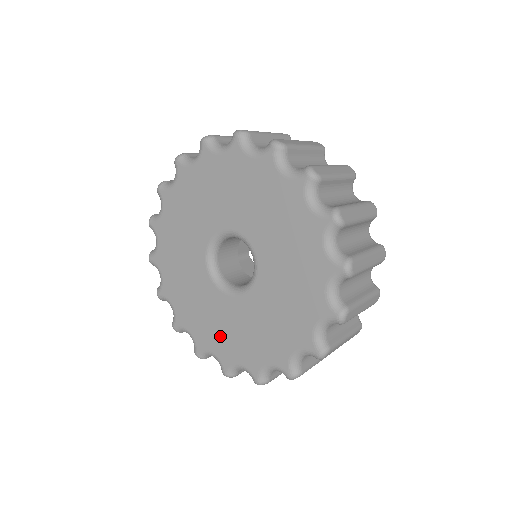
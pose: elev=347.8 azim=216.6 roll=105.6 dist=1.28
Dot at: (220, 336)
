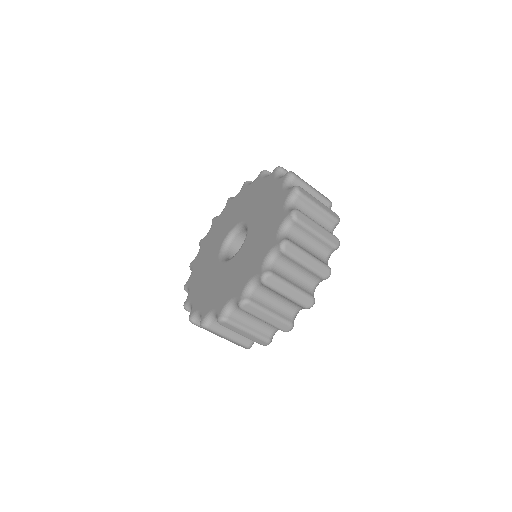
Dot at: (259, 249)
